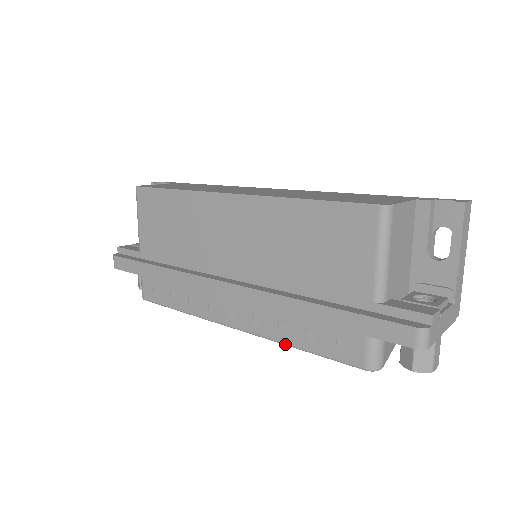
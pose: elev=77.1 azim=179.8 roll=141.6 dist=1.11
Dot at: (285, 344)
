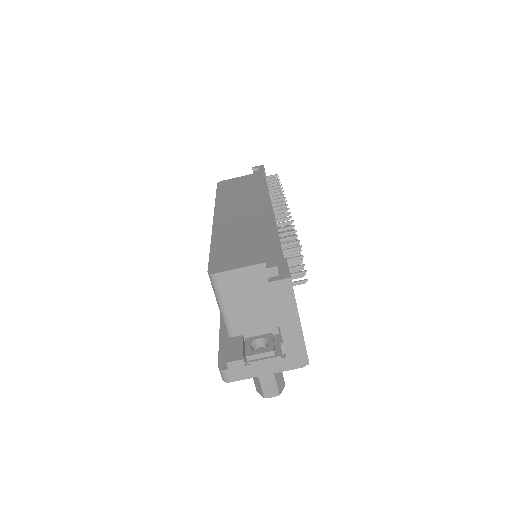
Dot at: occluded
